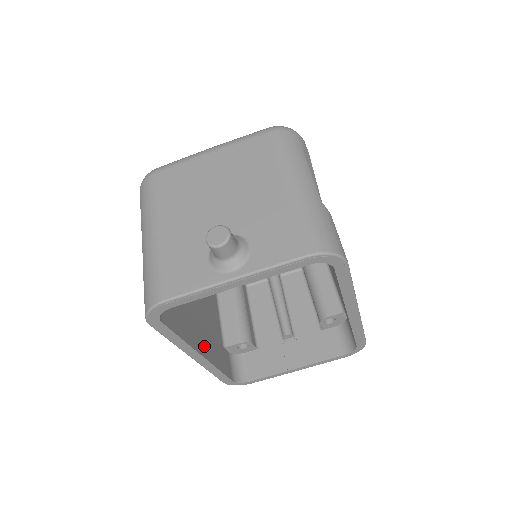
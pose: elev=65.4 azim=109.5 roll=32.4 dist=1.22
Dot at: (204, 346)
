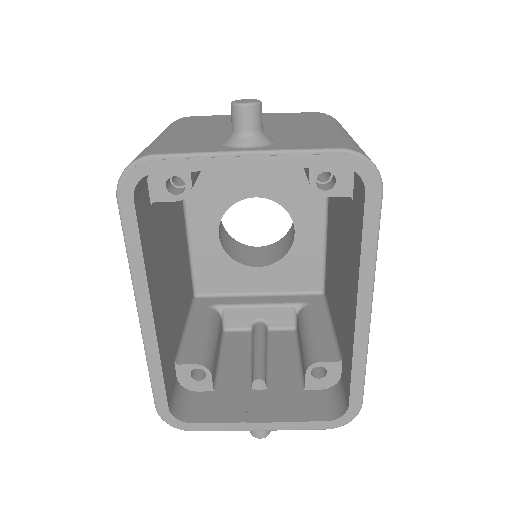
Dot at: (158, 314)
